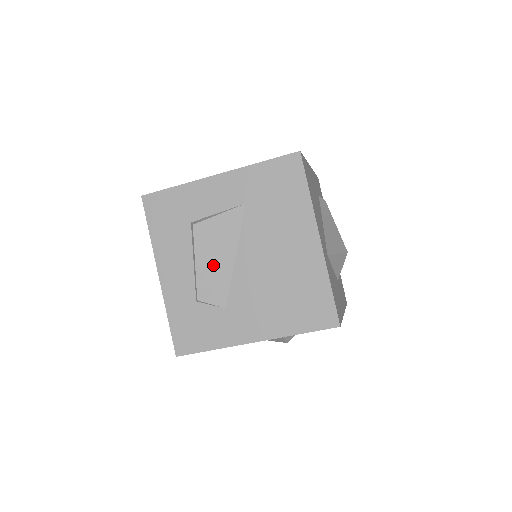
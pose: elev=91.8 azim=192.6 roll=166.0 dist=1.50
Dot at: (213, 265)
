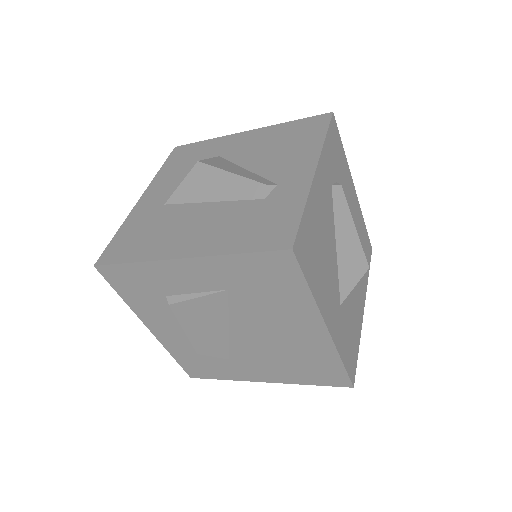
Dot at: (205, 333)
